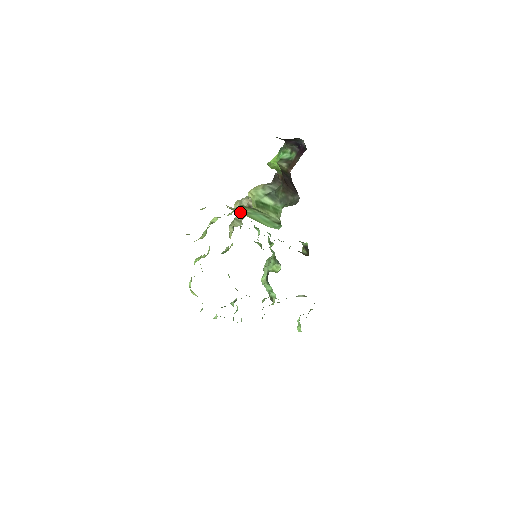
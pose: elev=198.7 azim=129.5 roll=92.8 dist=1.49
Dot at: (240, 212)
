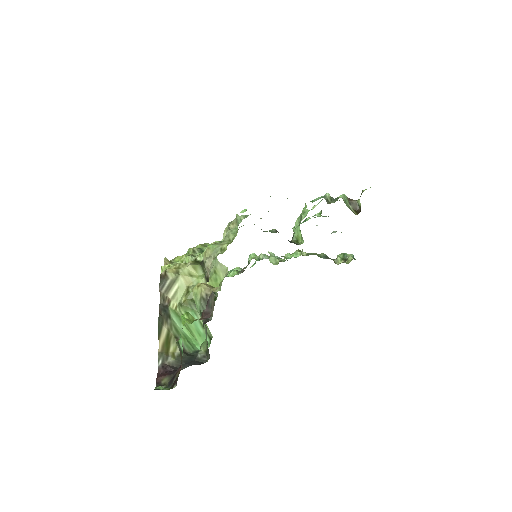
Dot at: (179, 312)
